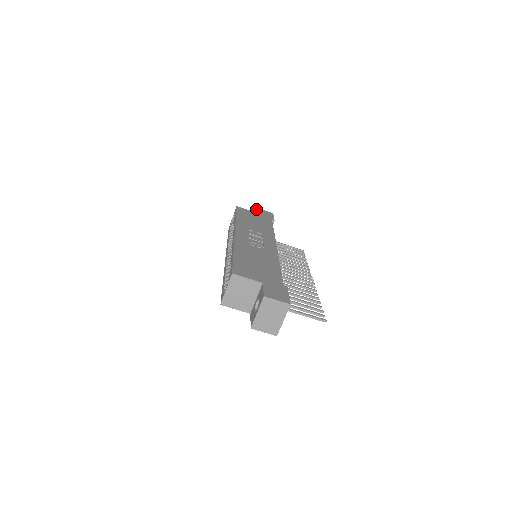
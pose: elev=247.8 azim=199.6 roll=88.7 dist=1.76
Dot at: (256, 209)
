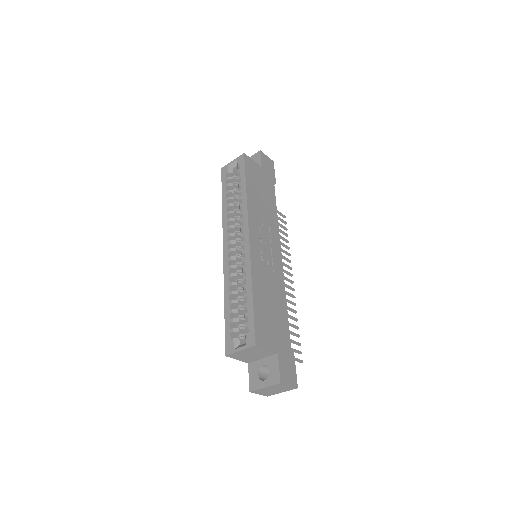
Dot at: (259, 154)
